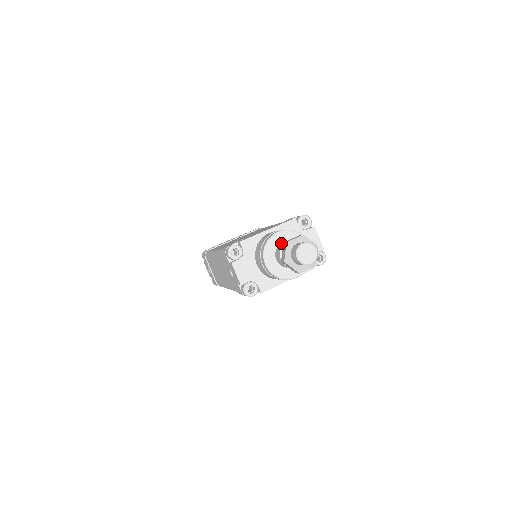
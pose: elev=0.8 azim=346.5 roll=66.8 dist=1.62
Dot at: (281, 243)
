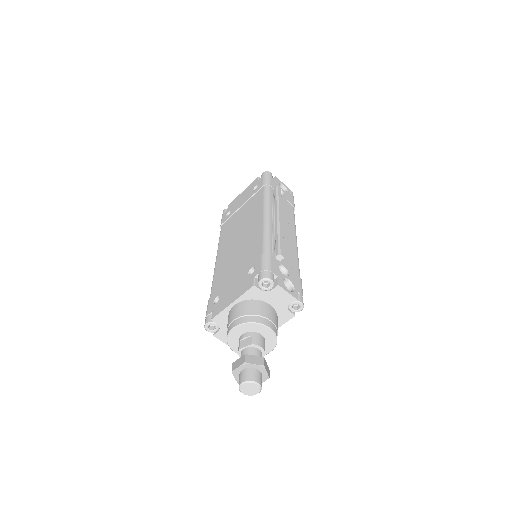
Dot at: (241, 335)
